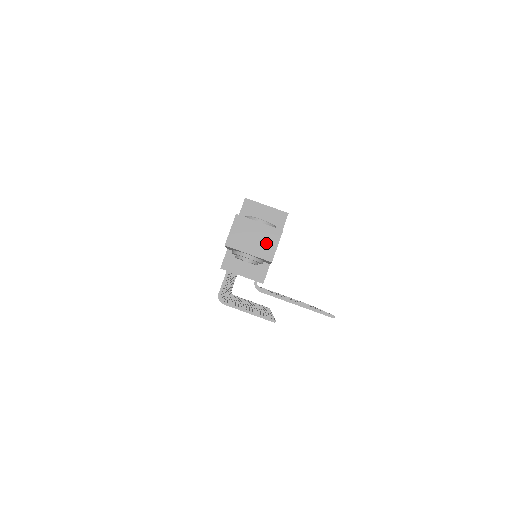
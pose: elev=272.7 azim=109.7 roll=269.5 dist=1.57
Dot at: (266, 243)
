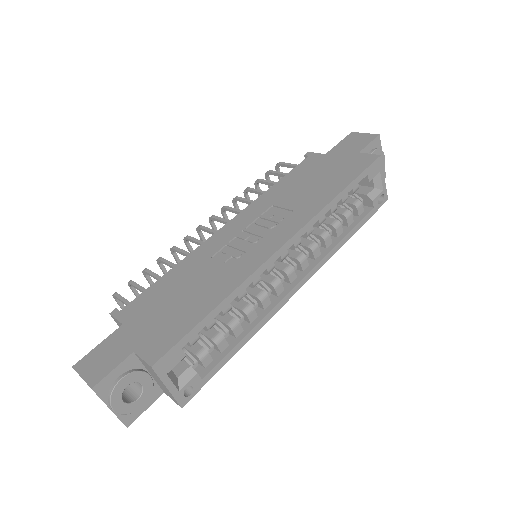
Dot at: occluded
